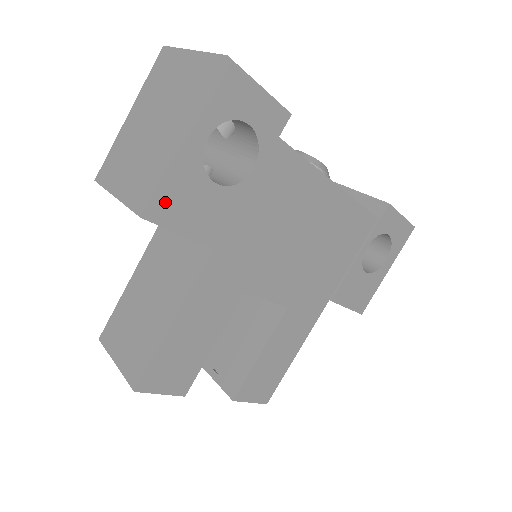
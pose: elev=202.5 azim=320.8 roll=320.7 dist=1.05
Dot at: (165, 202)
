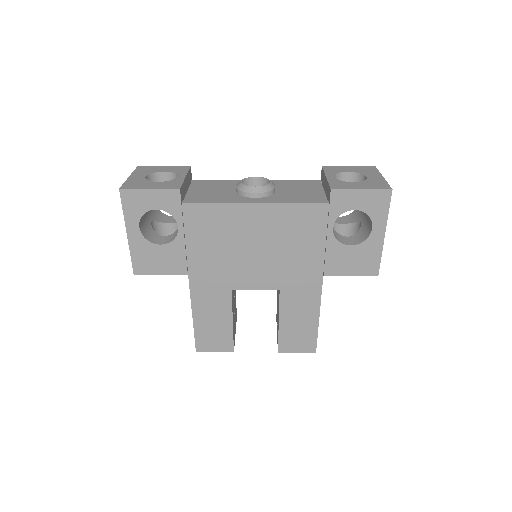
Dot at: (140, 264)
